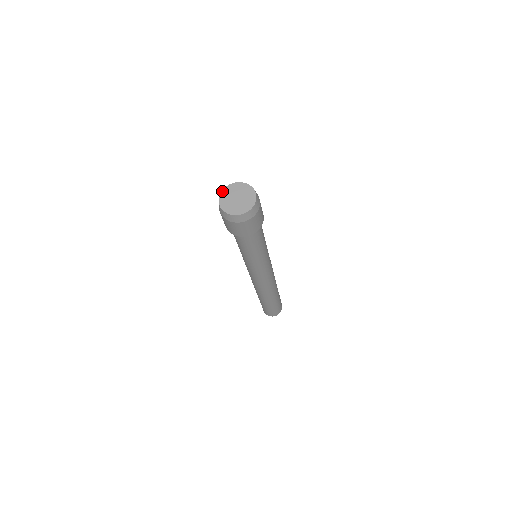
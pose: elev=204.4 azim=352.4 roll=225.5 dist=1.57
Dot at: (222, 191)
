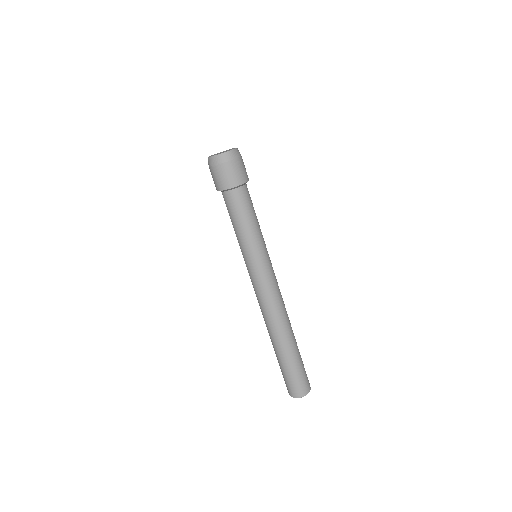
Dot at: occluded
